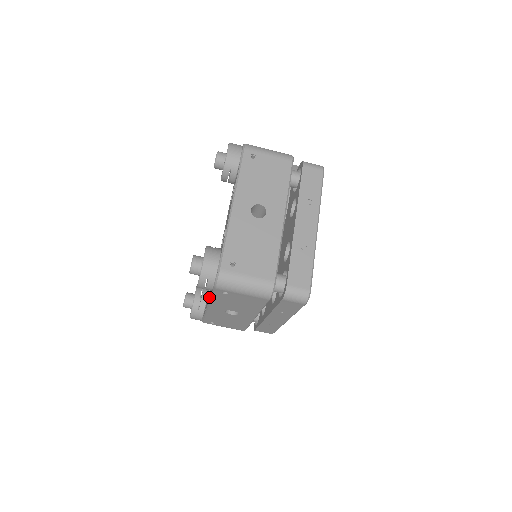
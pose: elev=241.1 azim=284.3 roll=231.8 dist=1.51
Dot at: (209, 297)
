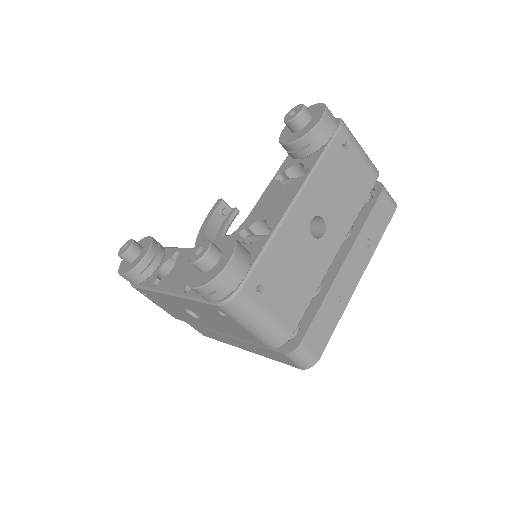
Dot at: (181, 287)
